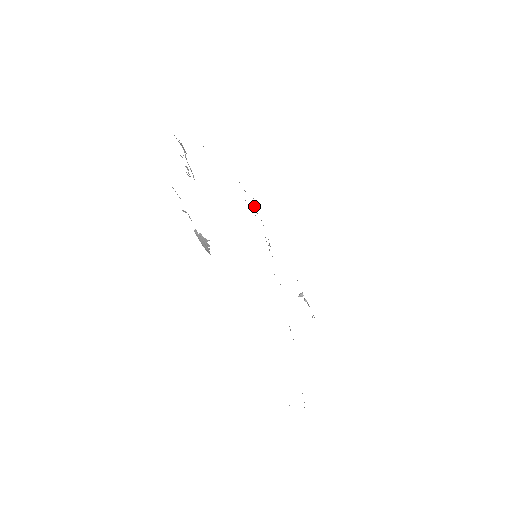
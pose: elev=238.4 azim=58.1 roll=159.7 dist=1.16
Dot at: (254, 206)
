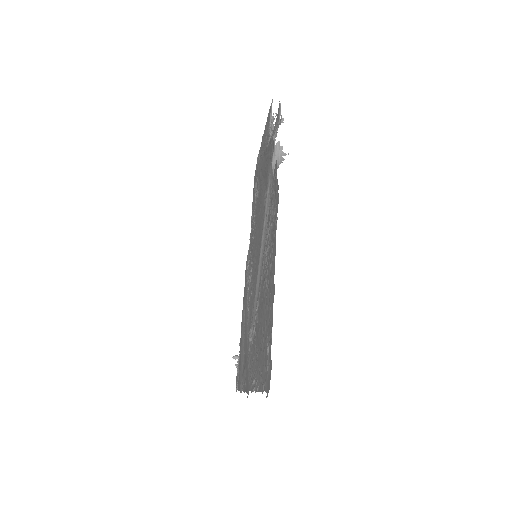
Dot at: (251, 245)
